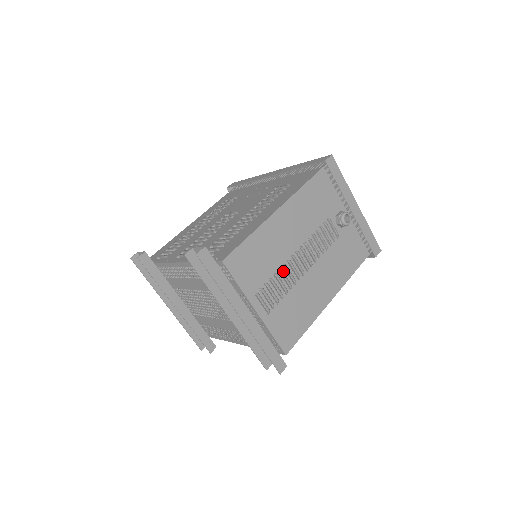
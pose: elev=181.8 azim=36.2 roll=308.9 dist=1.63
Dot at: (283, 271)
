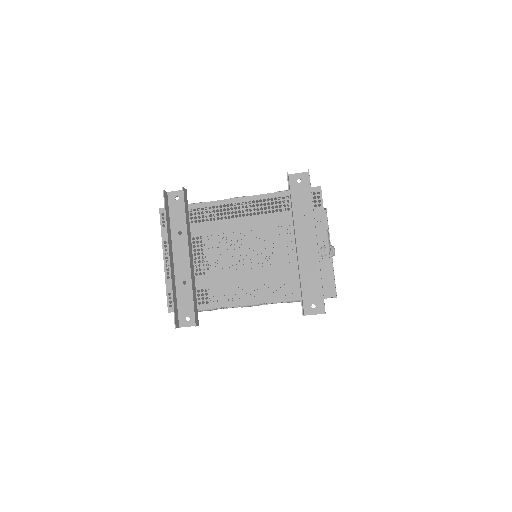
Dot at: occluded
